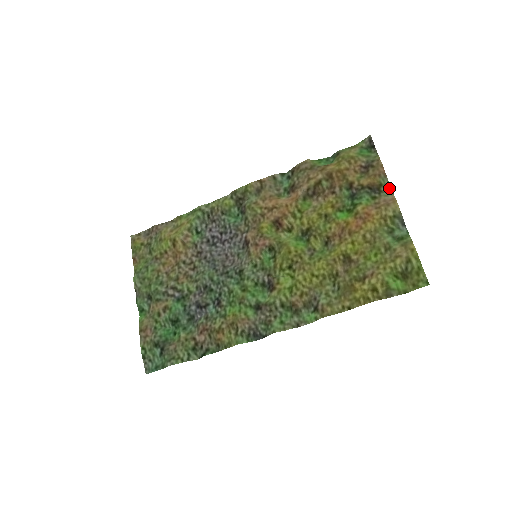
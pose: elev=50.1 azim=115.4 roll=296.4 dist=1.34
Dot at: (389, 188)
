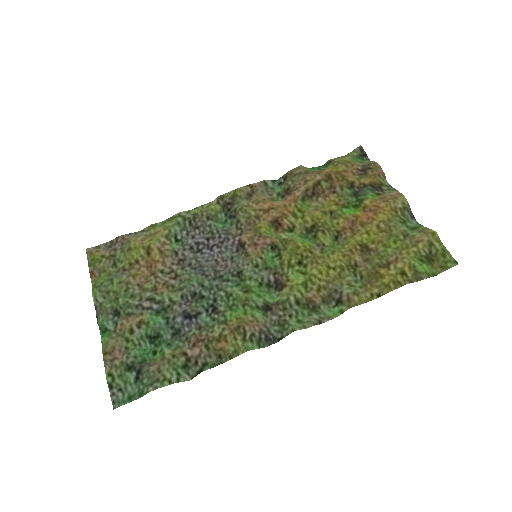
Dot at: (390, 187)
